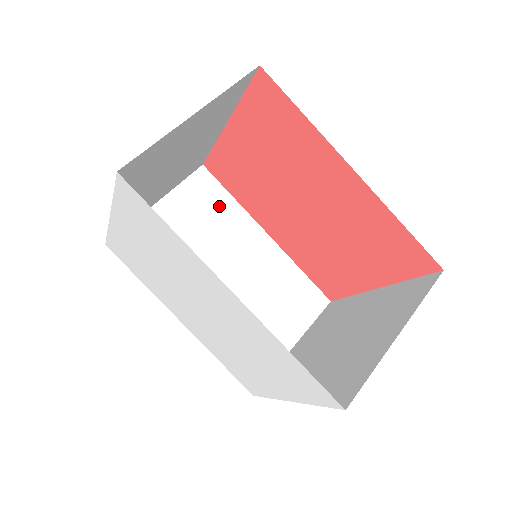
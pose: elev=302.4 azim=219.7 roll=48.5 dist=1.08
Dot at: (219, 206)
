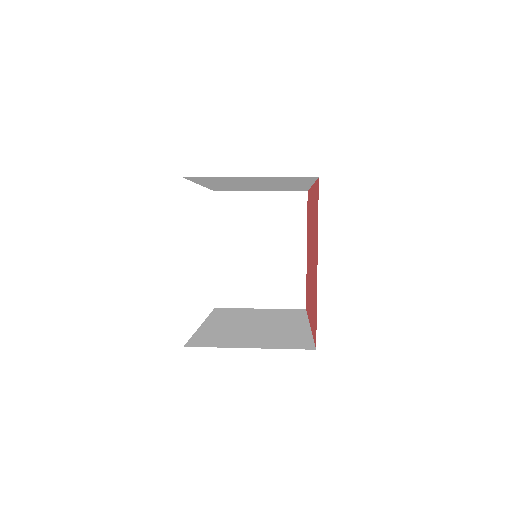
Dot at: (293, 316)
